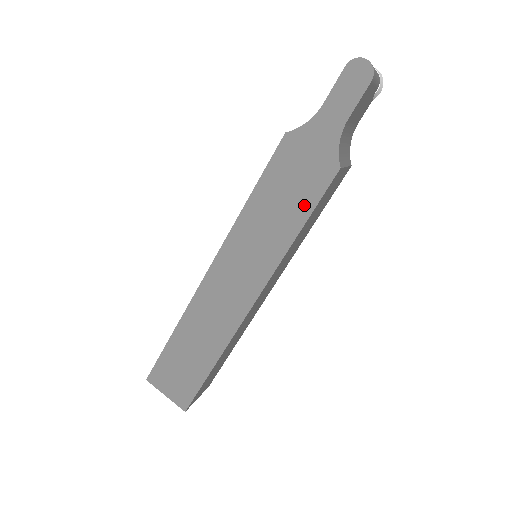
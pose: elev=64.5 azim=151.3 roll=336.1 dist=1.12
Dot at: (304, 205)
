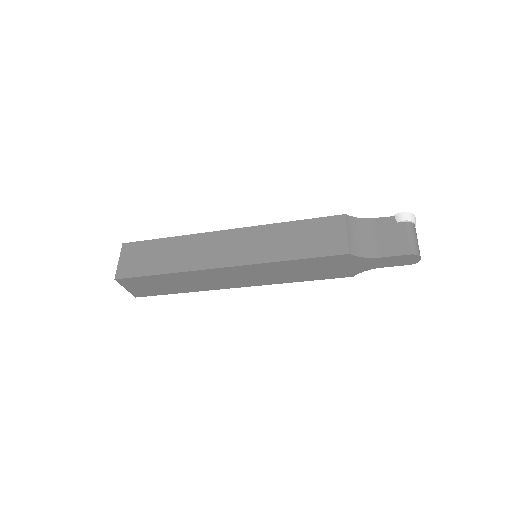
Dot at: (318, 277)
